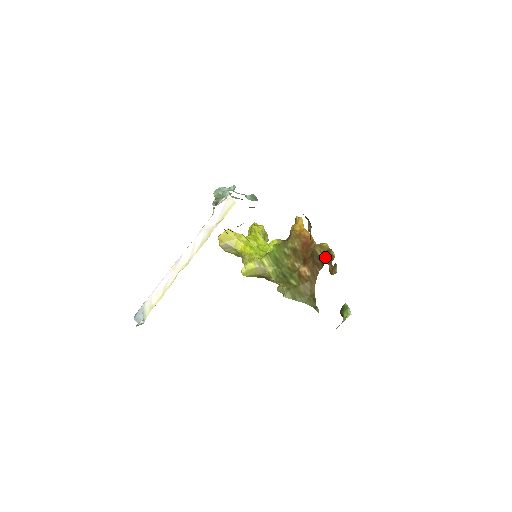
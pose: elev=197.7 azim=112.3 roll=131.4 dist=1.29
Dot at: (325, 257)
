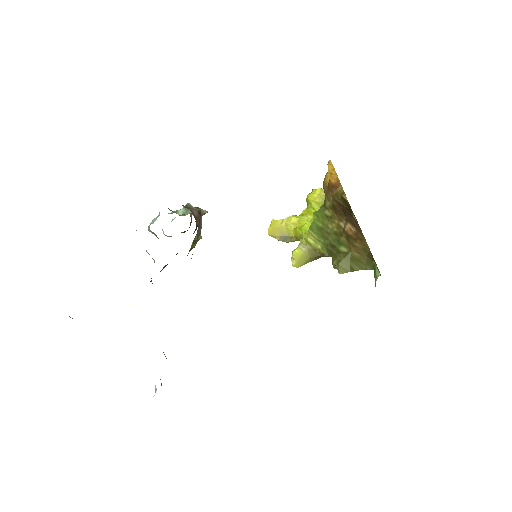
Dot at: (345, 205)
